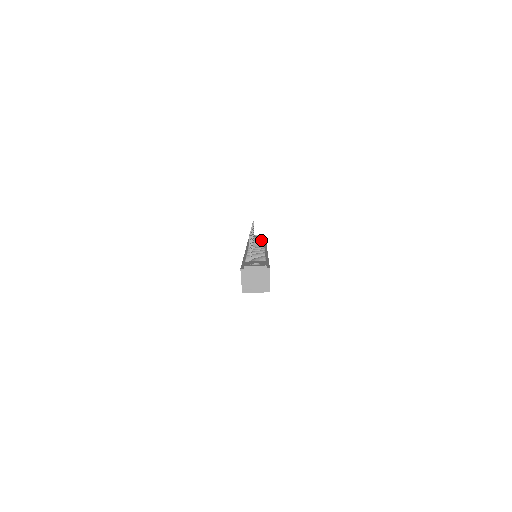
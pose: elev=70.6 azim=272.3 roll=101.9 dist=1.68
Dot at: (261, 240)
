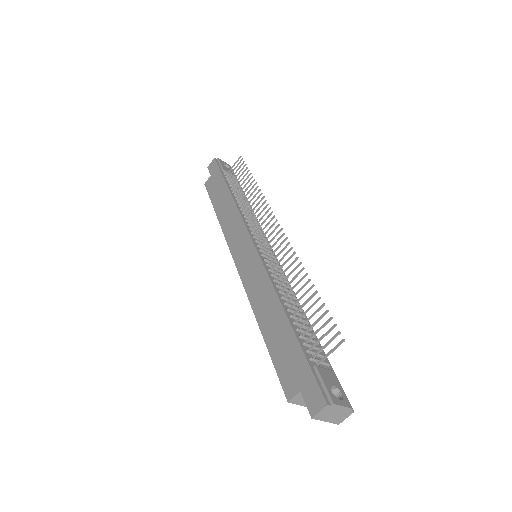
Dot at: occluded
